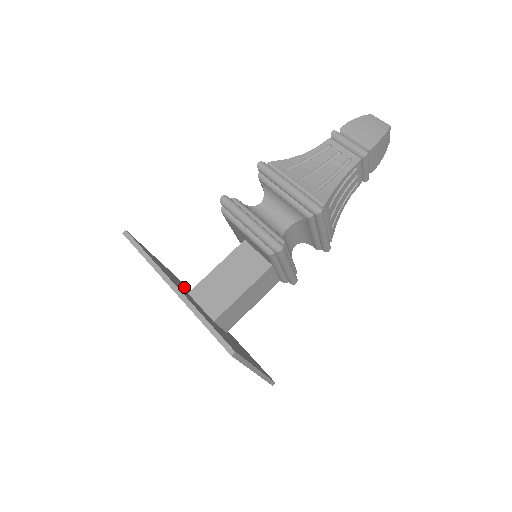
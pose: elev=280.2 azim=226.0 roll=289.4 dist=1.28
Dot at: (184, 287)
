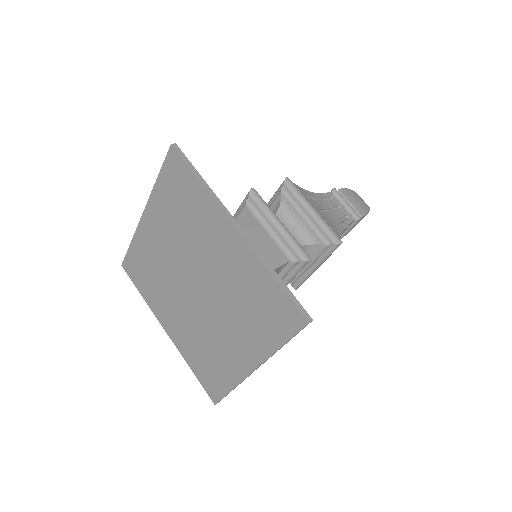
Dot at: occluded
